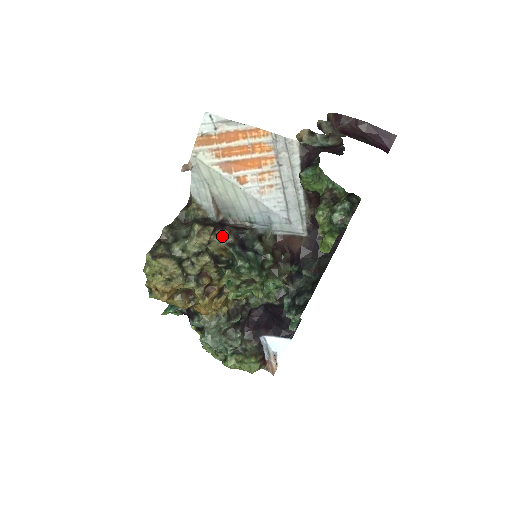
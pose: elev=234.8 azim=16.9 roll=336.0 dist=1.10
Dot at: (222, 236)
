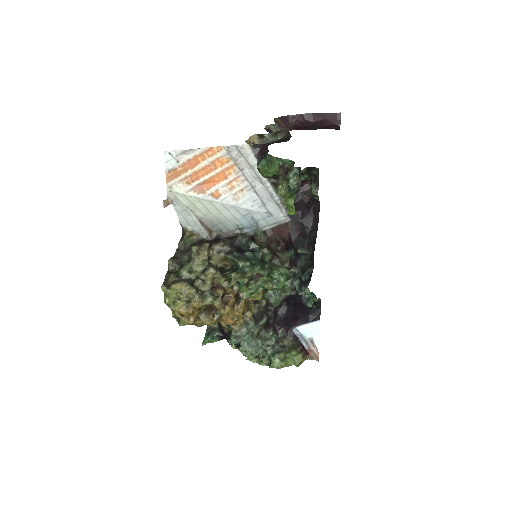
Dot at: (219, 248)
